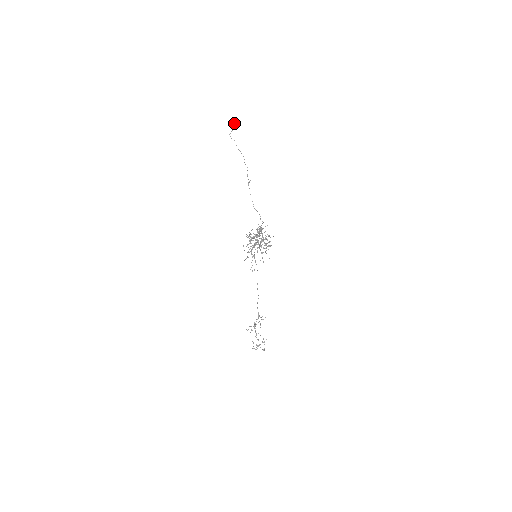
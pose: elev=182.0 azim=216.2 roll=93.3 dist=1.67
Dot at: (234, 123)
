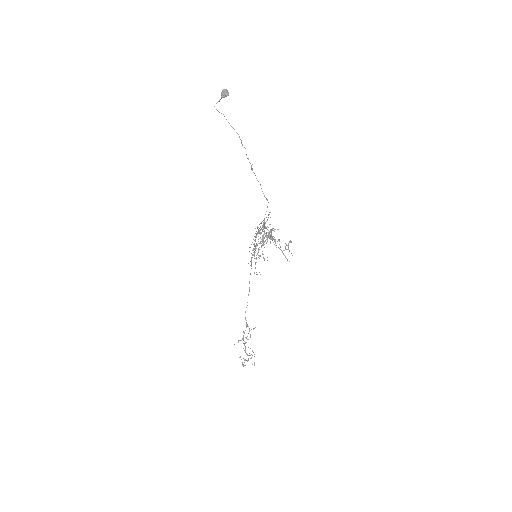
Dot at: (223, 92)
